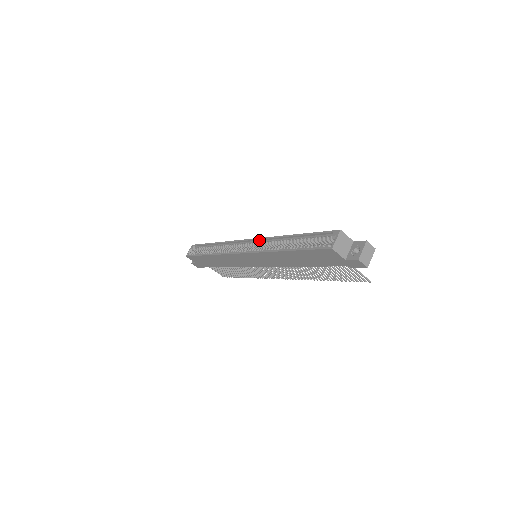
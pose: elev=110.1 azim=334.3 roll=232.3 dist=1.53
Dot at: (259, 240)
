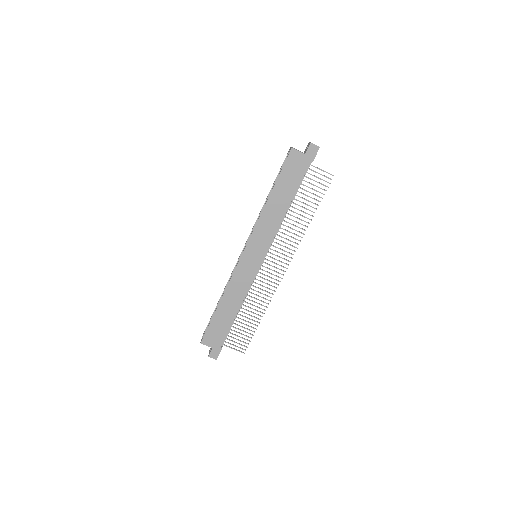
Dot at: occluded
